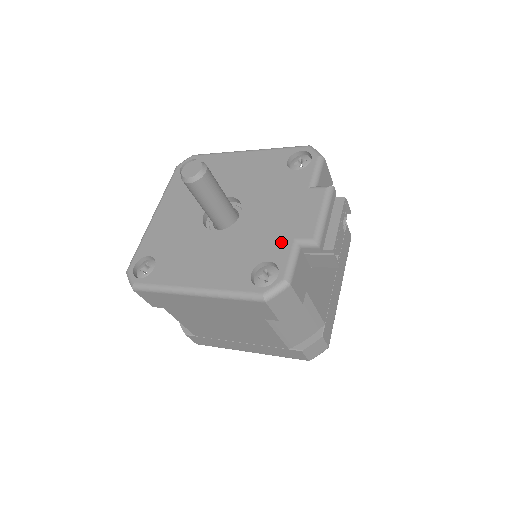
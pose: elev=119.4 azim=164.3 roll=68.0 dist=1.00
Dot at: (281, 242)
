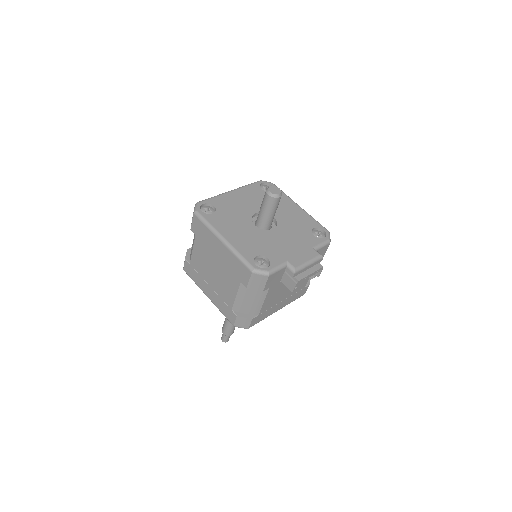
Dot at: (281, 256)
